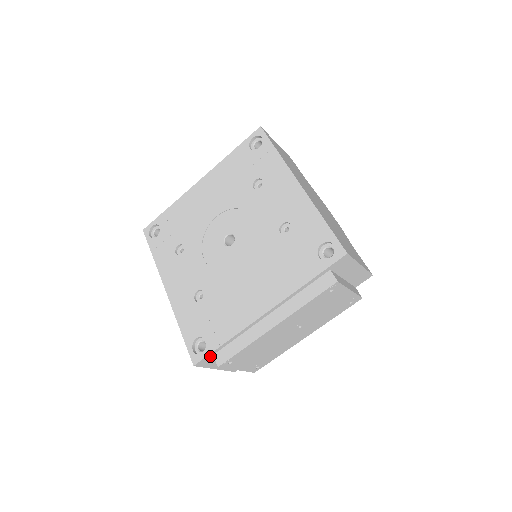
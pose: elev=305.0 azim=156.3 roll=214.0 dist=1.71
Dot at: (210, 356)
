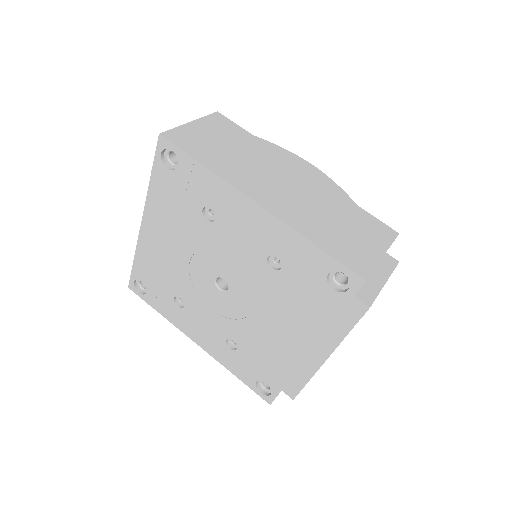
Dot at: occluded
